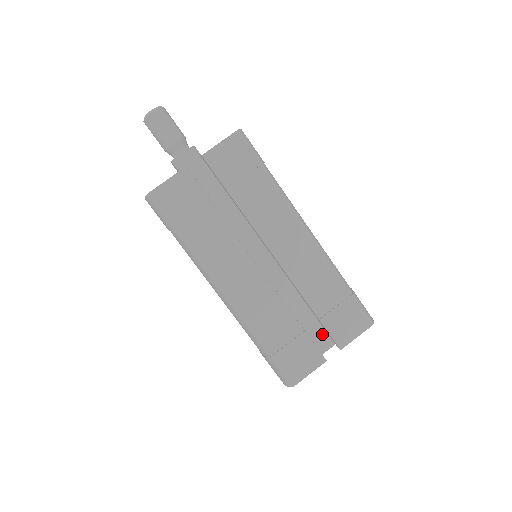
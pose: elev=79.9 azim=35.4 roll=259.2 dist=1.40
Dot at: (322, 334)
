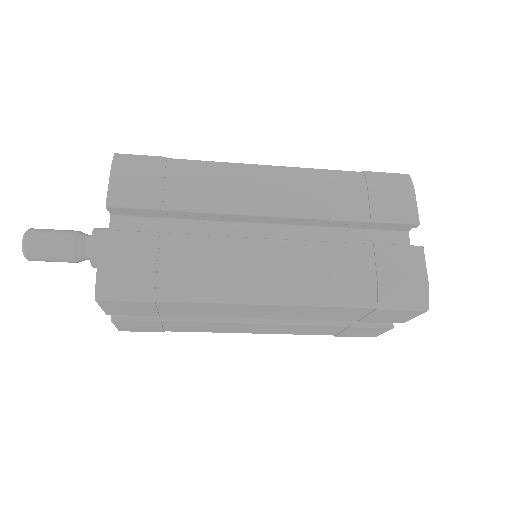
Dot at: occluded
